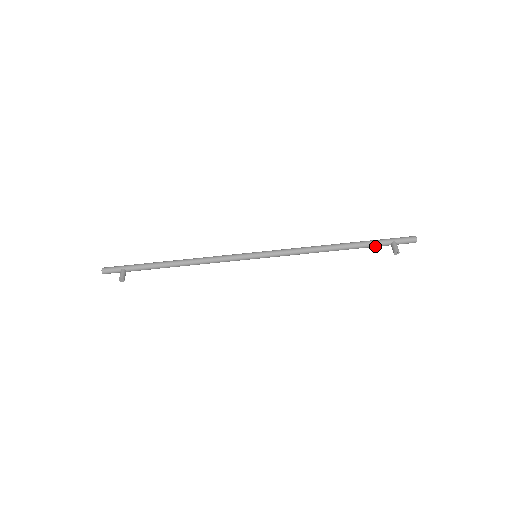
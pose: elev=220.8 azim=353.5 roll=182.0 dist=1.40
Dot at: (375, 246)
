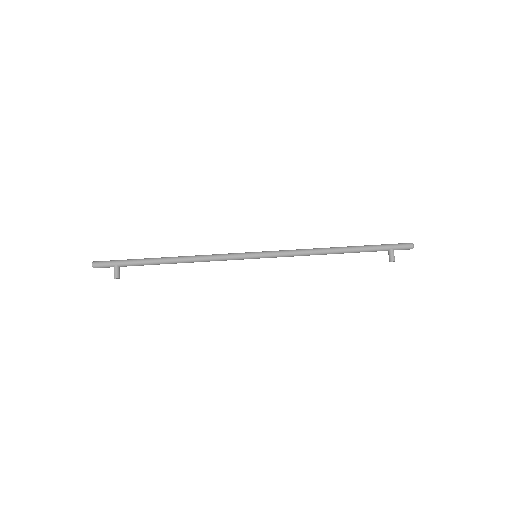
Dot at: (373, 251)
